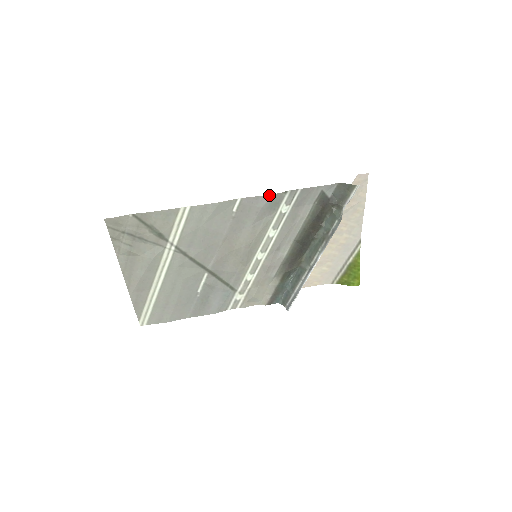
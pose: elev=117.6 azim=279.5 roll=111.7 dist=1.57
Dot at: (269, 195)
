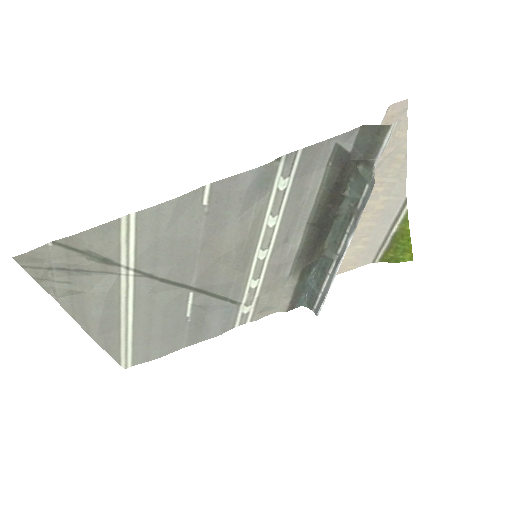
Dot at: (253, 170)
